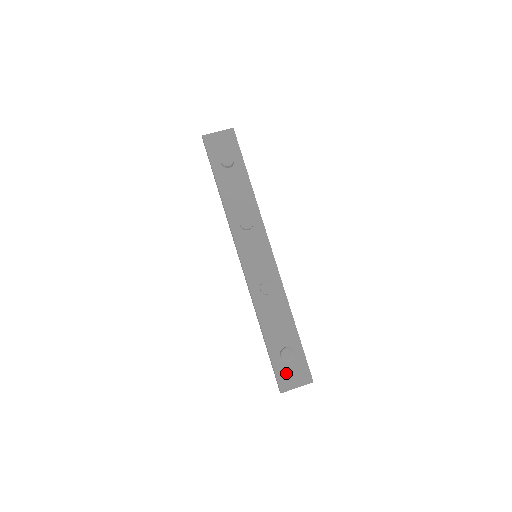
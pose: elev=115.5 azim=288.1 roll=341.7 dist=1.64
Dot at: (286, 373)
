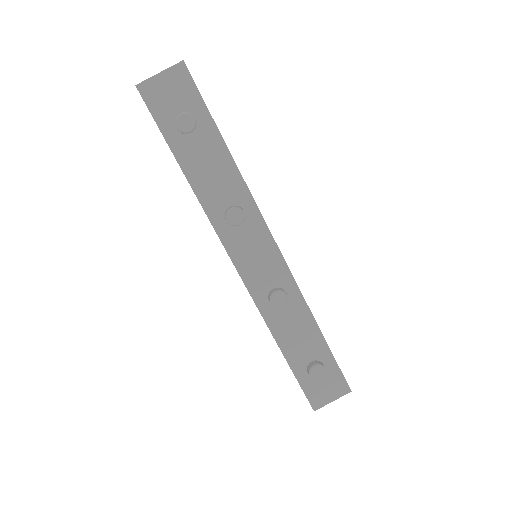
Dot at: (317, 389)
